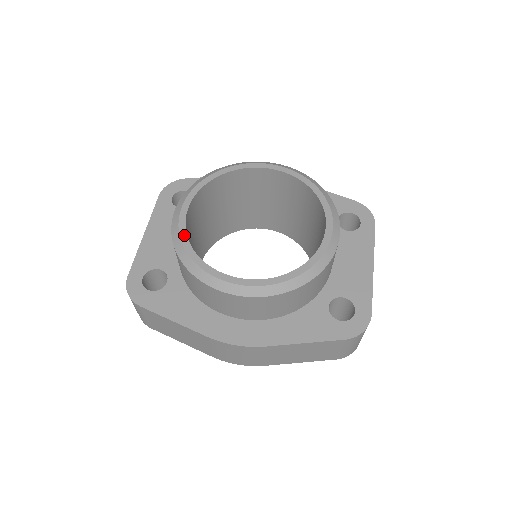
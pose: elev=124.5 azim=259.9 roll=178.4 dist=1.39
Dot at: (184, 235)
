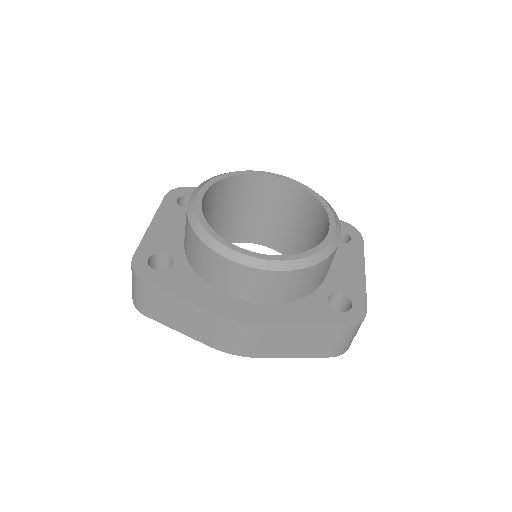
Dot at: (201, 214)
